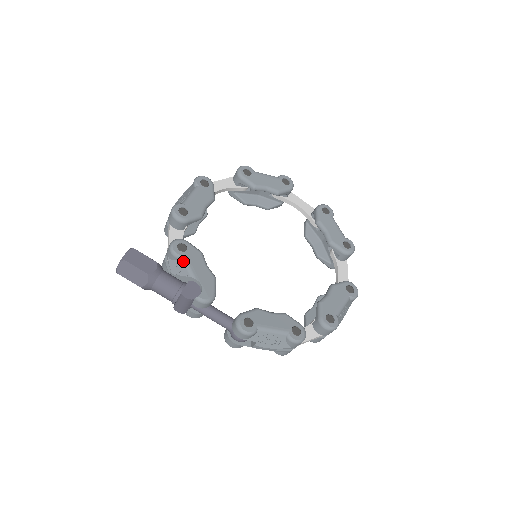
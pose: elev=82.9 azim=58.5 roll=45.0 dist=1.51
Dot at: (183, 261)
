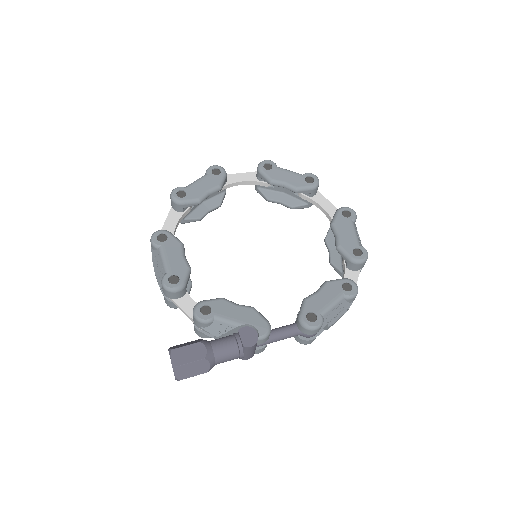
Dot at: (218, 320)
